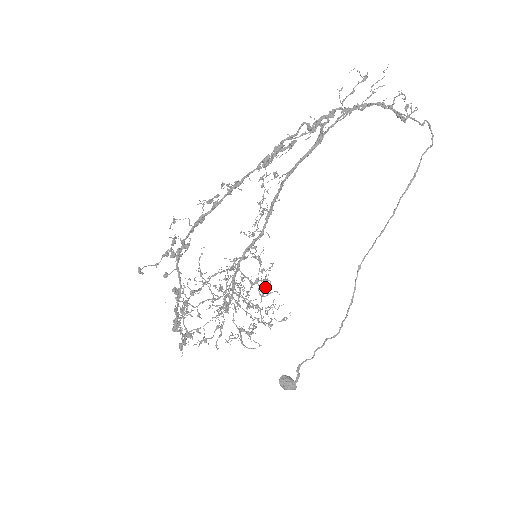
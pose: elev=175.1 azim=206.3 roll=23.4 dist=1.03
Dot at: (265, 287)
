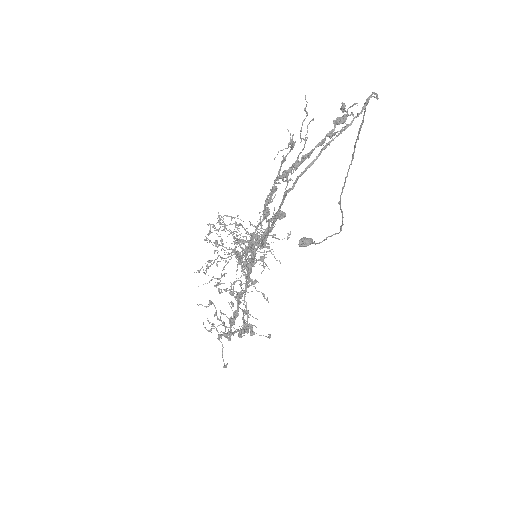
Dot at: (275, 258)
